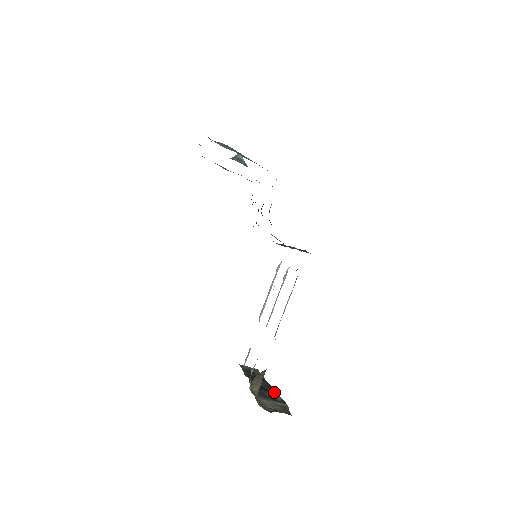
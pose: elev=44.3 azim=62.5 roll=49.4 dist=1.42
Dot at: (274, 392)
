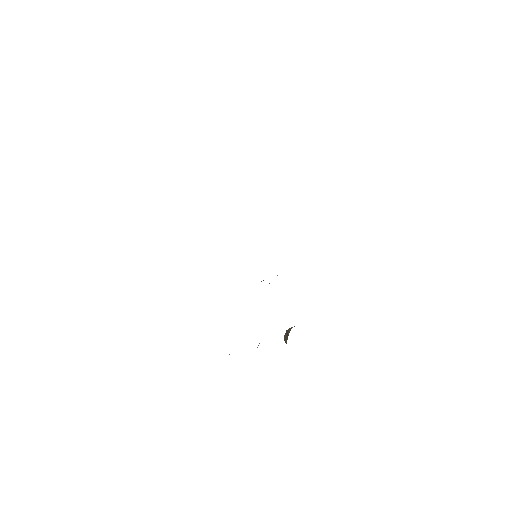
Dot at: occluded
